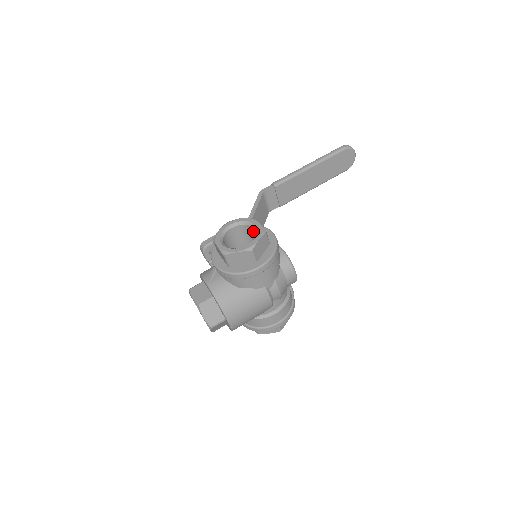
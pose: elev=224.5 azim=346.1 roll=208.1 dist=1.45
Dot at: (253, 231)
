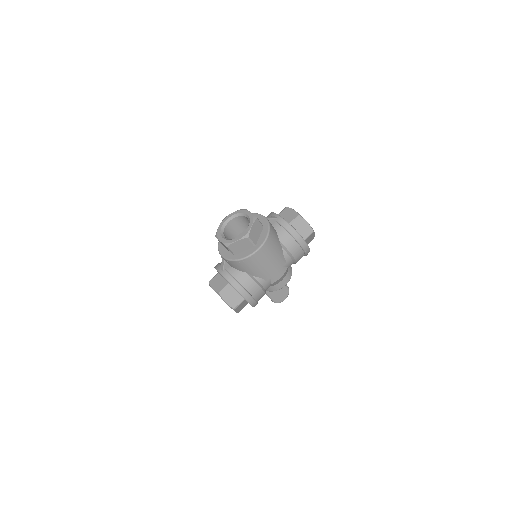
Dot at: occluded
